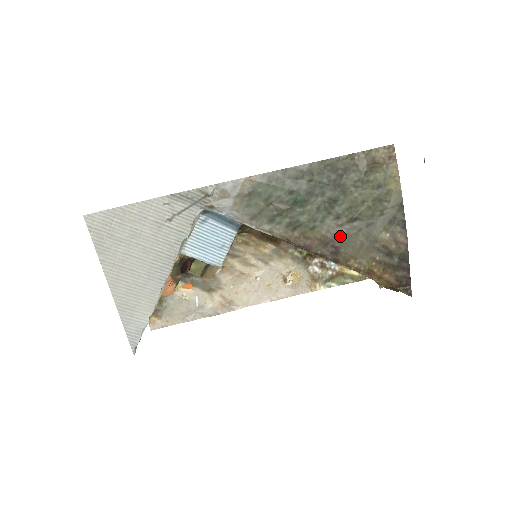
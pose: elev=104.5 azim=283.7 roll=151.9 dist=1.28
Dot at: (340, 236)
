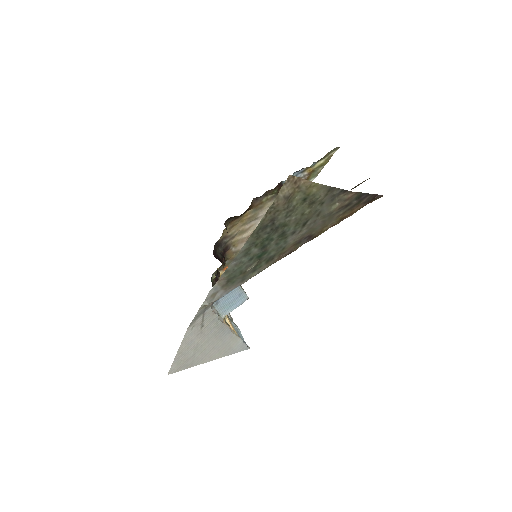
Dot at: (305, 233)
